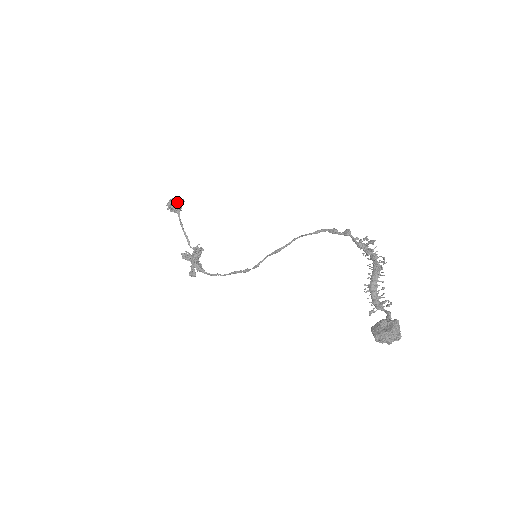
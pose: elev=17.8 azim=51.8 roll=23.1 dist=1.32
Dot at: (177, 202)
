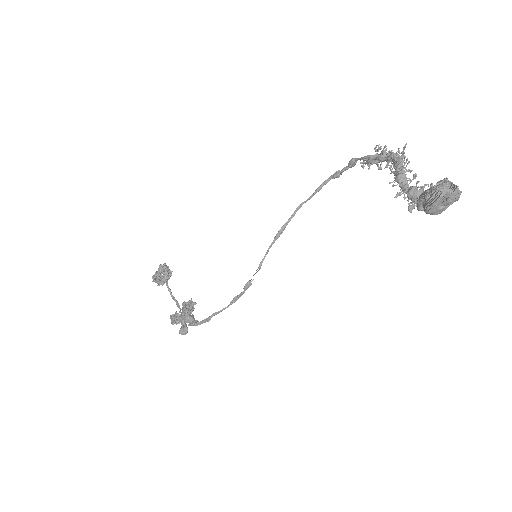
Dot at: (164, 267)
